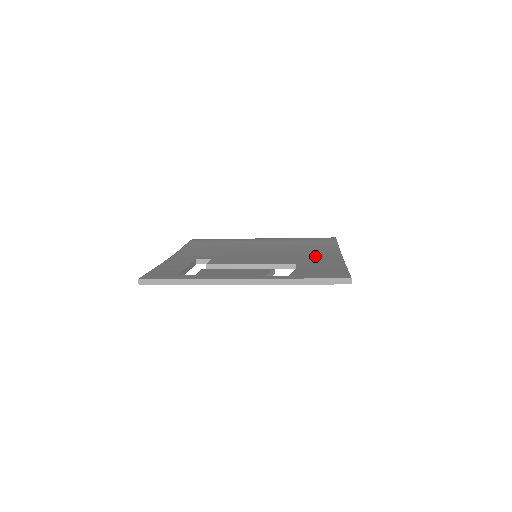
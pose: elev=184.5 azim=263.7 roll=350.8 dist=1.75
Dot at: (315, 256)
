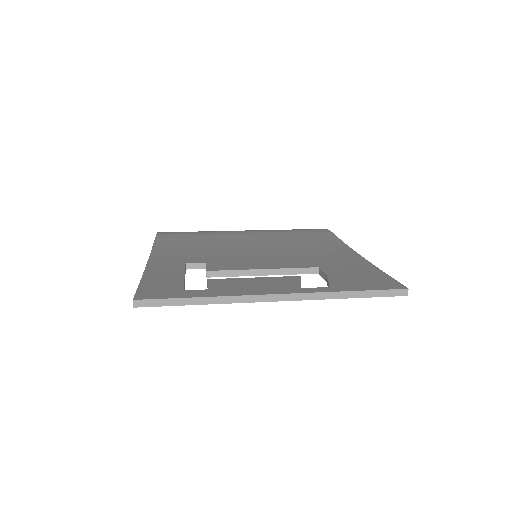
Dot at: (329, 255)
